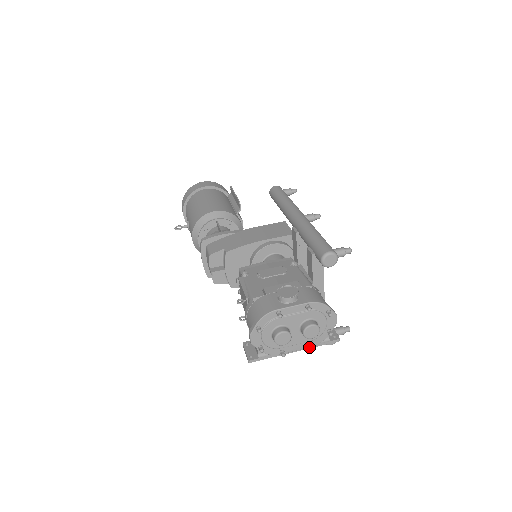
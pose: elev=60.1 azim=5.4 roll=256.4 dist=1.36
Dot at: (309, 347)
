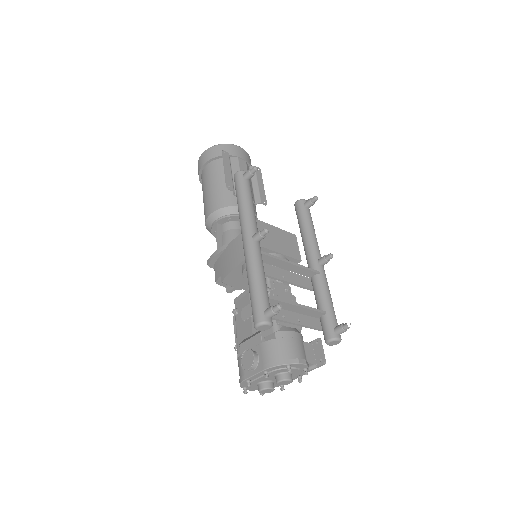
Dot at: (298, 381)
